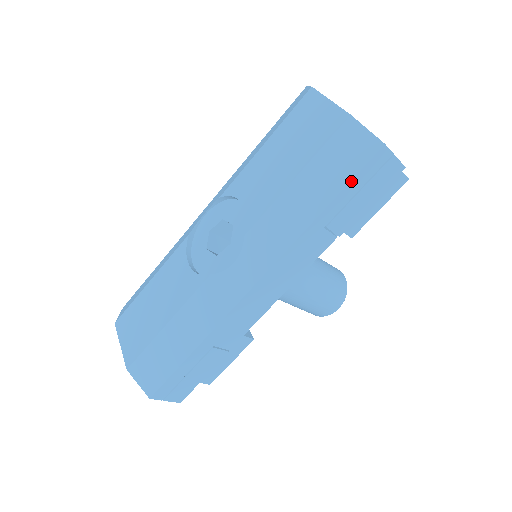
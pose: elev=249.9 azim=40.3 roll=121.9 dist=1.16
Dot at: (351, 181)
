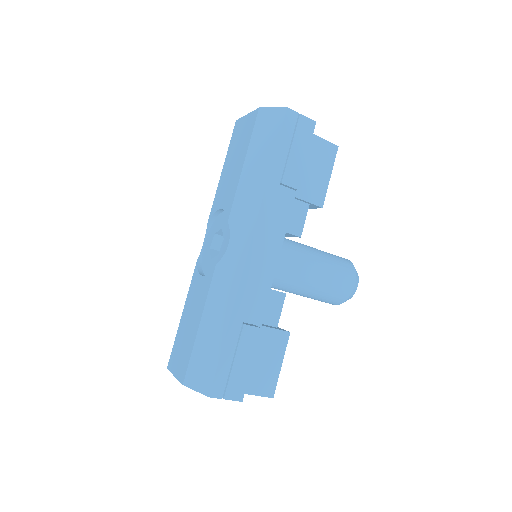
Dot at: (279, 141)
